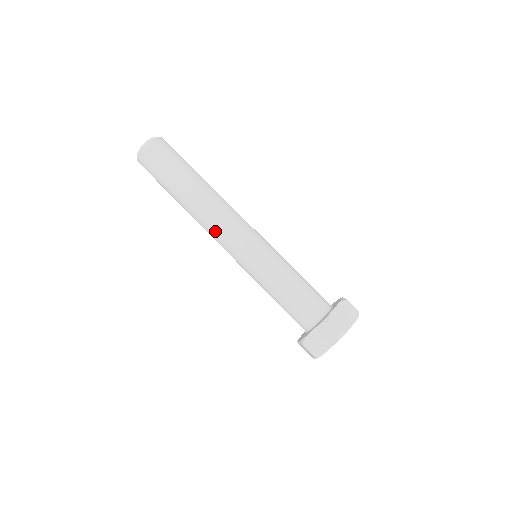
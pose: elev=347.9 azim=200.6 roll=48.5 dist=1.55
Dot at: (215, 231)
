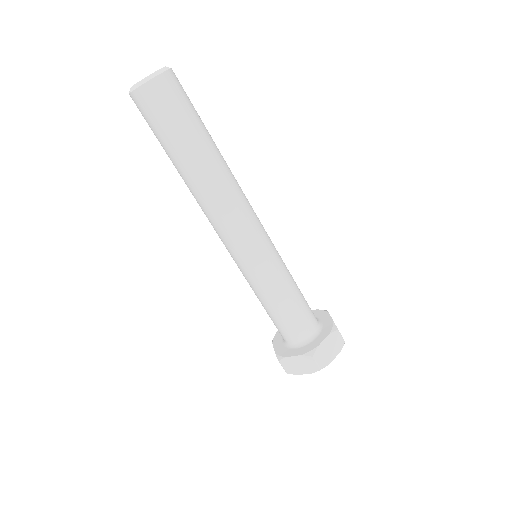
Dot at: (236, 216)
